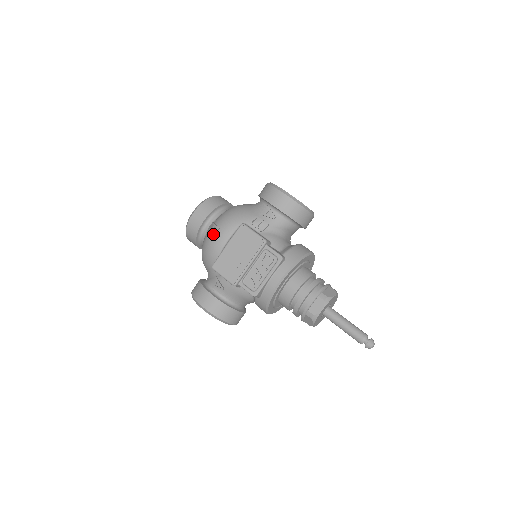
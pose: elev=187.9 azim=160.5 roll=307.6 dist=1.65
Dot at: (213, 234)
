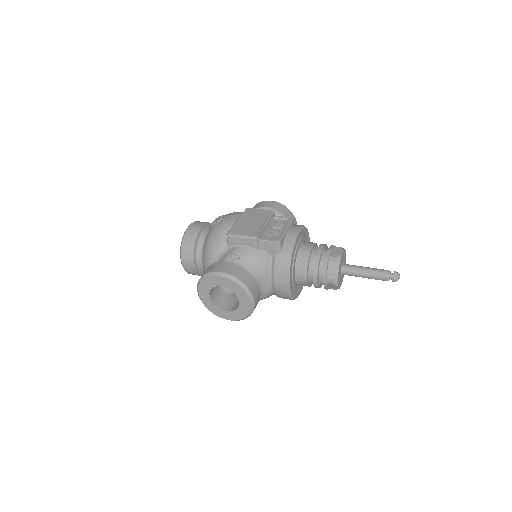
Dot at: (220, 218)
